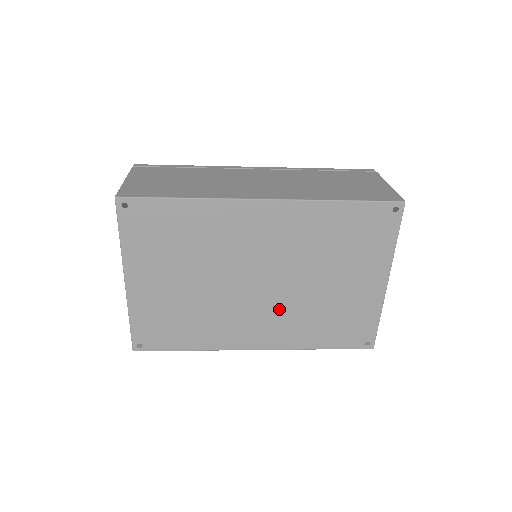
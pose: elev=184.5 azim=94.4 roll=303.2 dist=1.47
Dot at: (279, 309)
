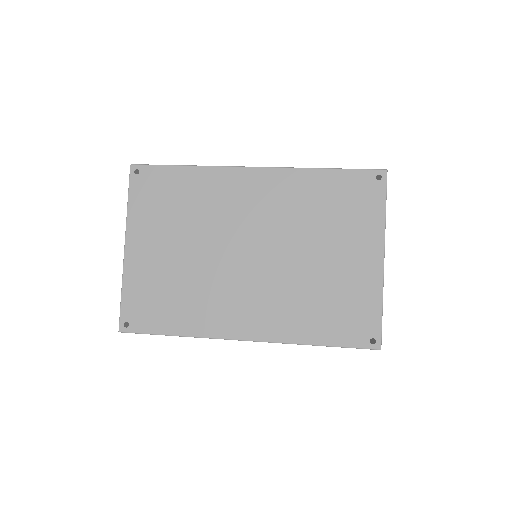
Dot at: (270, 287)
